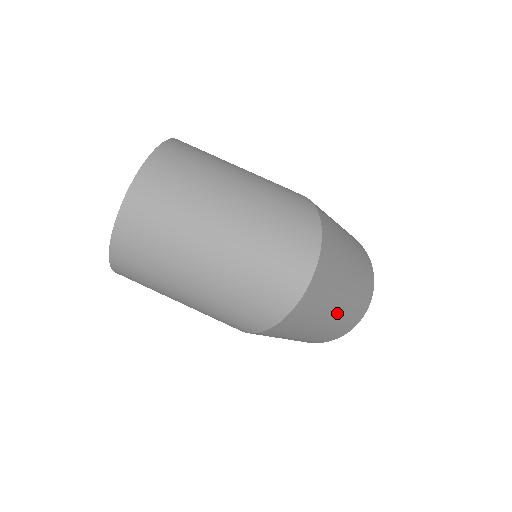
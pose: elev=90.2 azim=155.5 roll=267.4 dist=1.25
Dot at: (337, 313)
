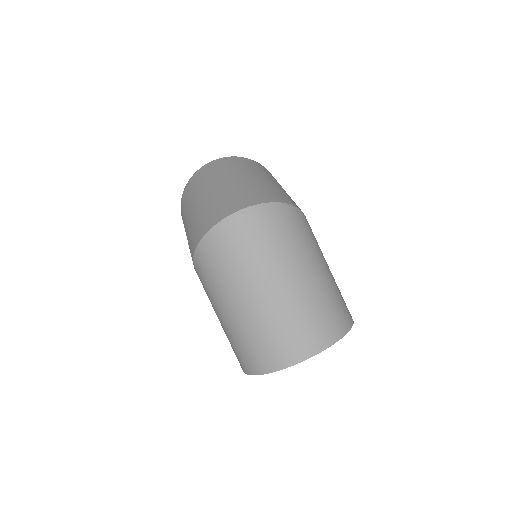
Dot at: (259, 301)
